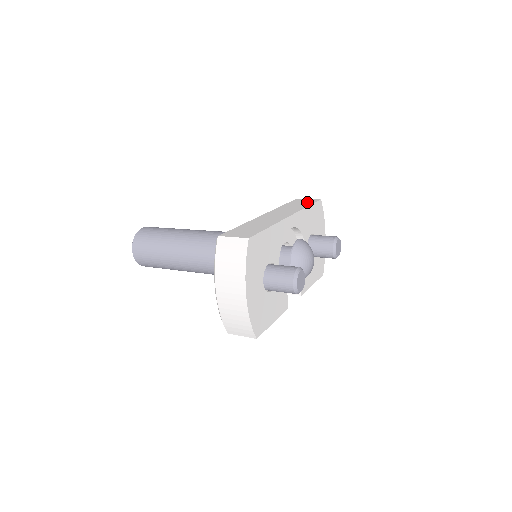
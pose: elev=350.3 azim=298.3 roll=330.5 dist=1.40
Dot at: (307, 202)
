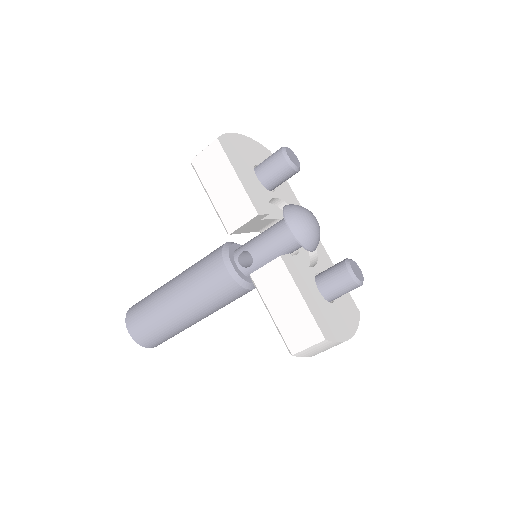
Dot at: occluded
